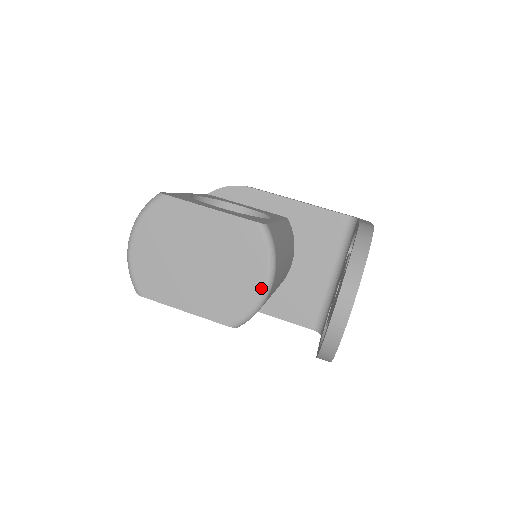
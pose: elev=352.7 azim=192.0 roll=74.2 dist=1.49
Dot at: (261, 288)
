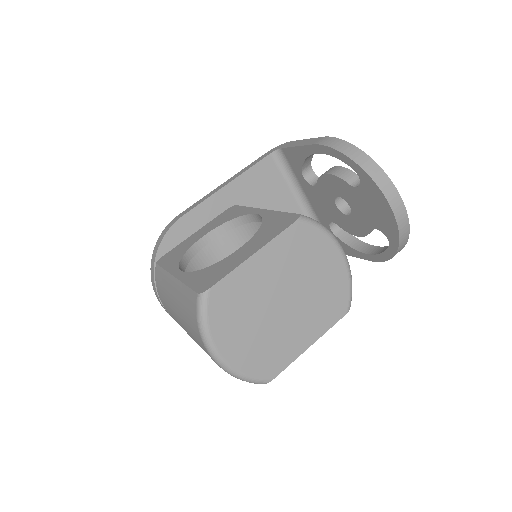
Dot at: (342, 261)
